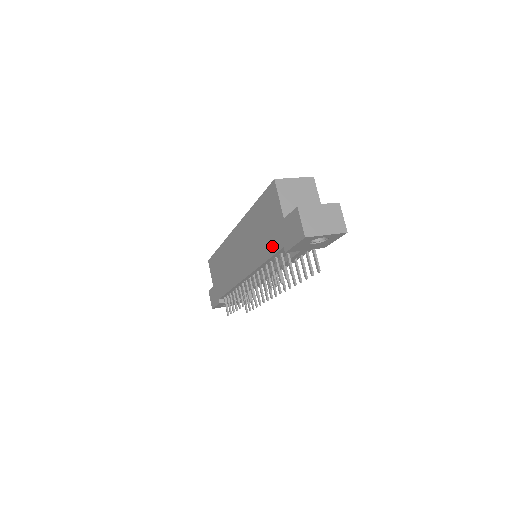
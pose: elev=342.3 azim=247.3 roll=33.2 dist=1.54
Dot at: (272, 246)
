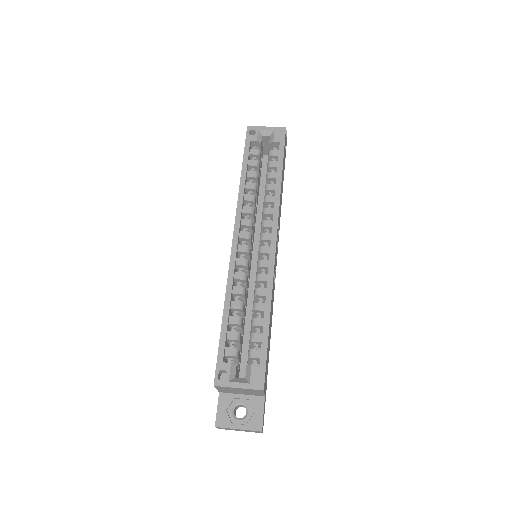
Dot at: occluded
